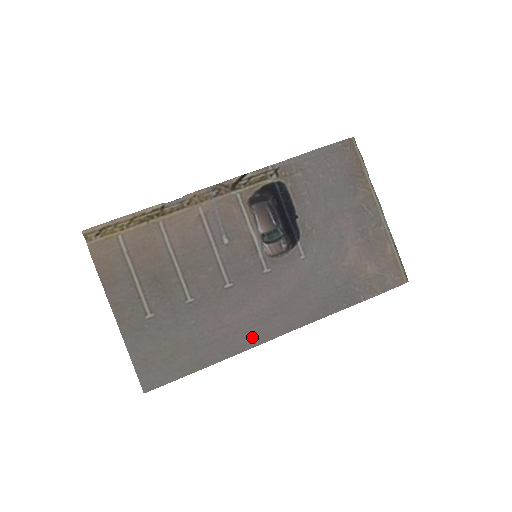
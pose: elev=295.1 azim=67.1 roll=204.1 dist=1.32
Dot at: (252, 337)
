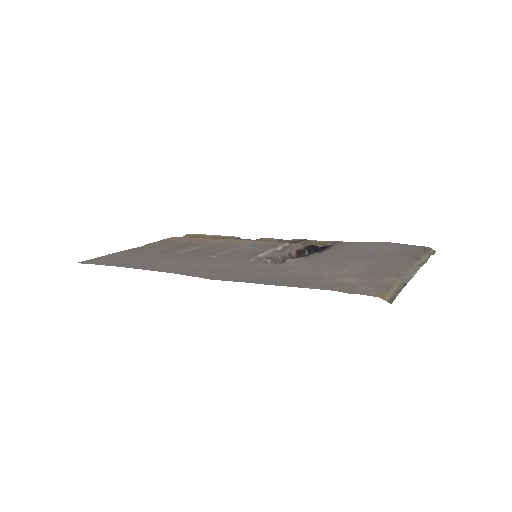
Dot at: (177, 271)
